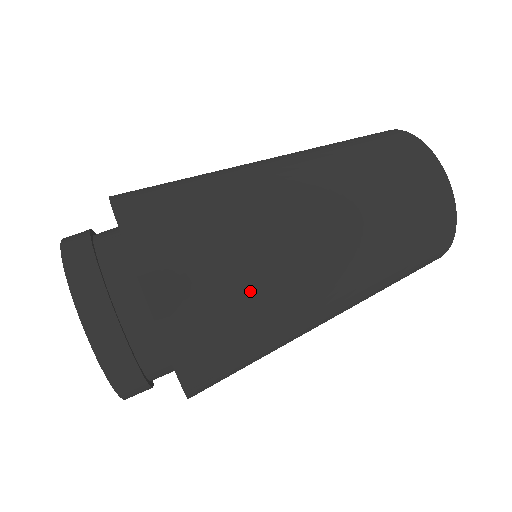
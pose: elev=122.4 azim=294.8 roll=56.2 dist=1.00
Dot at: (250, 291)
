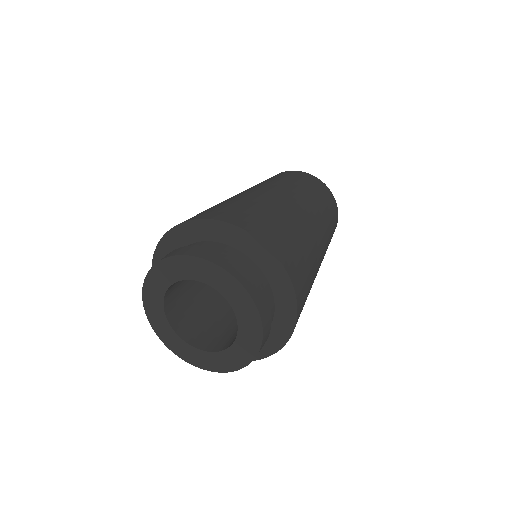
Dot at: occluded
